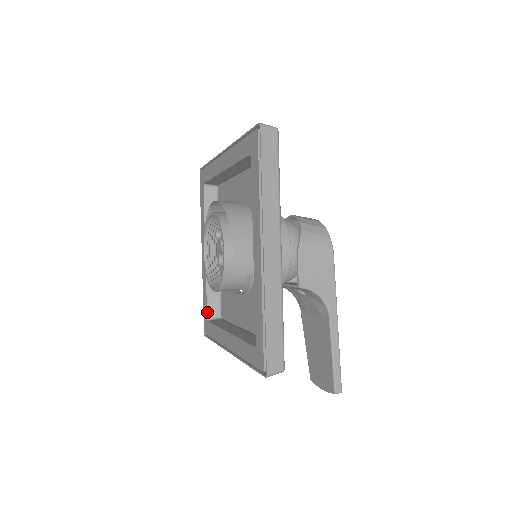
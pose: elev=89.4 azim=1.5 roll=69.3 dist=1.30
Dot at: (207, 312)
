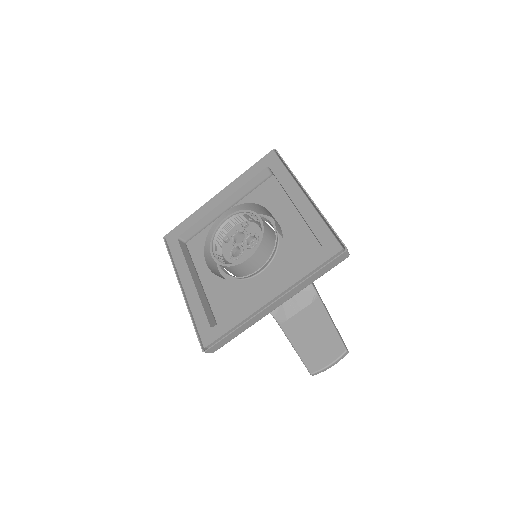
Dot at: (208, 322)
